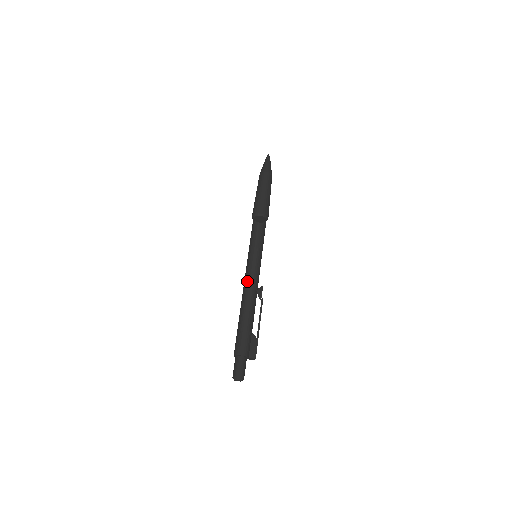
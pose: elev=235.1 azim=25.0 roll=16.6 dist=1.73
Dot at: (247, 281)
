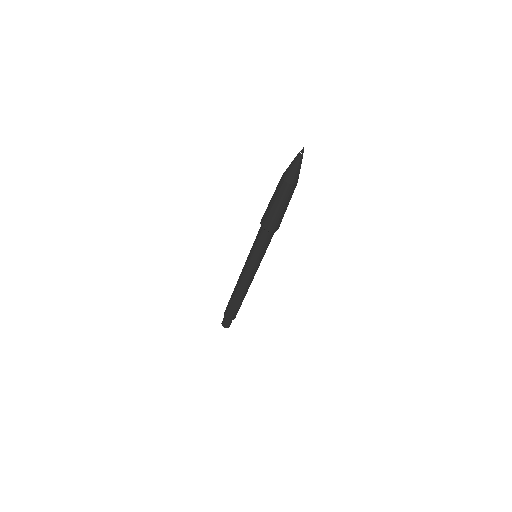
Dot at: occluded
